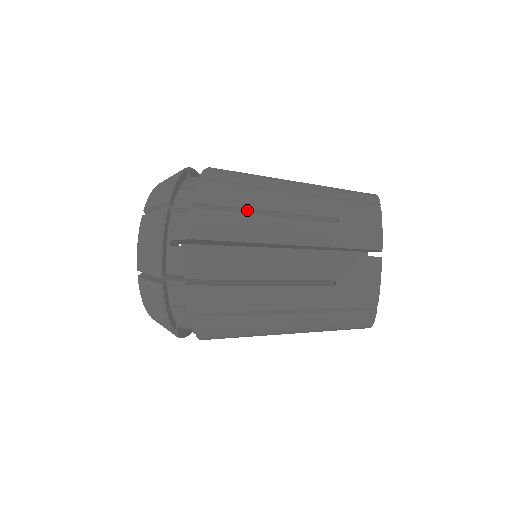
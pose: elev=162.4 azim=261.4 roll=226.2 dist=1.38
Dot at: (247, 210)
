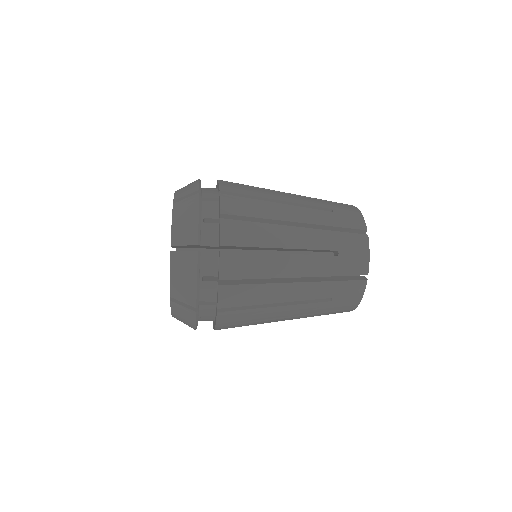
Dot at: occluded
